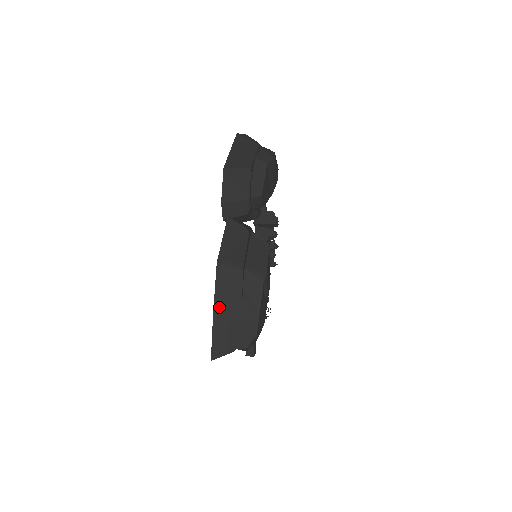
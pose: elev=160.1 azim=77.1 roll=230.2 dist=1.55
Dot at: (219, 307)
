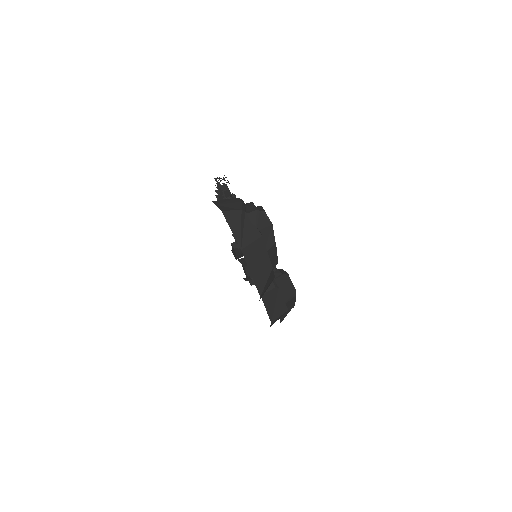
Dot at: occluded
